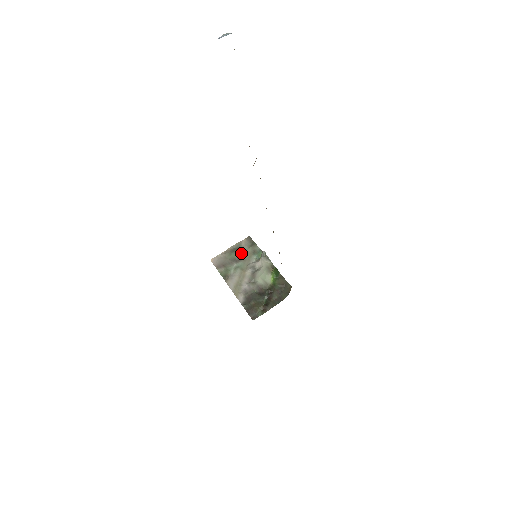
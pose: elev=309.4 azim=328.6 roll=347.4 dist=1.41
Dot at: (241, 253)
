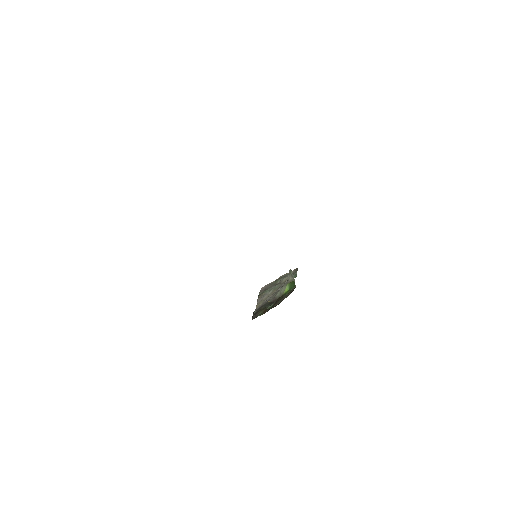
Dot at: (282, 279)
